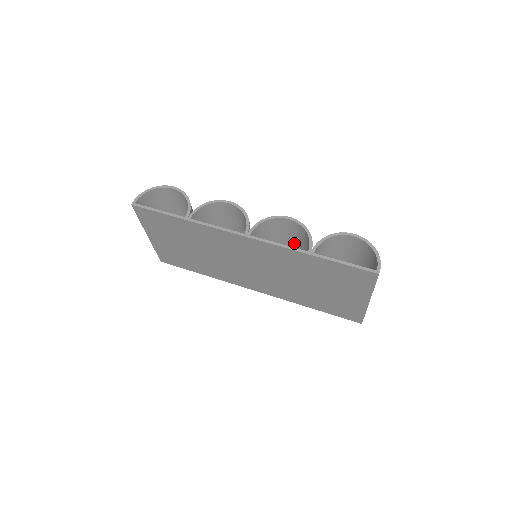
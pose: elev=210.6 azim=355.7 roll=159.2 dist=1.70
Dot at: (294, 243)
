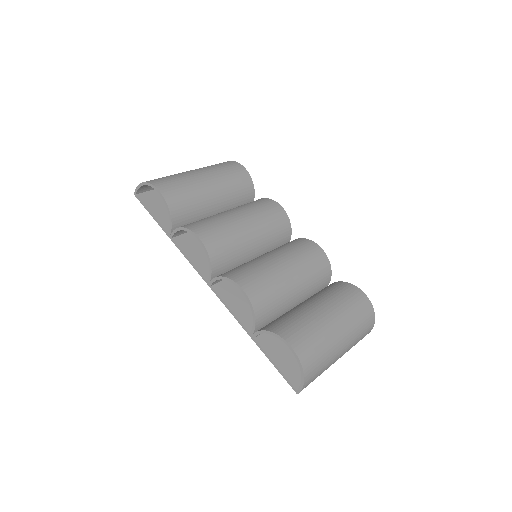
Dot at: (275, 280)
